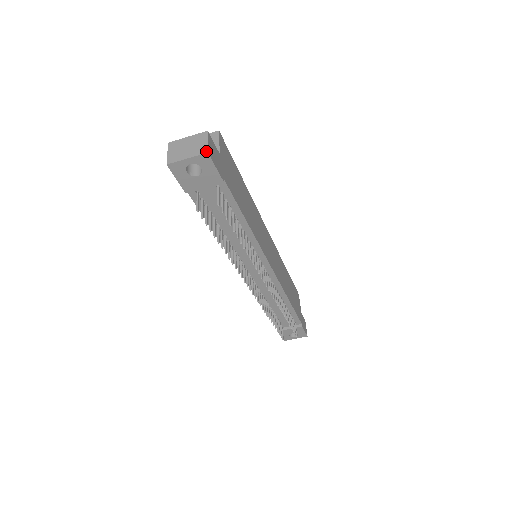
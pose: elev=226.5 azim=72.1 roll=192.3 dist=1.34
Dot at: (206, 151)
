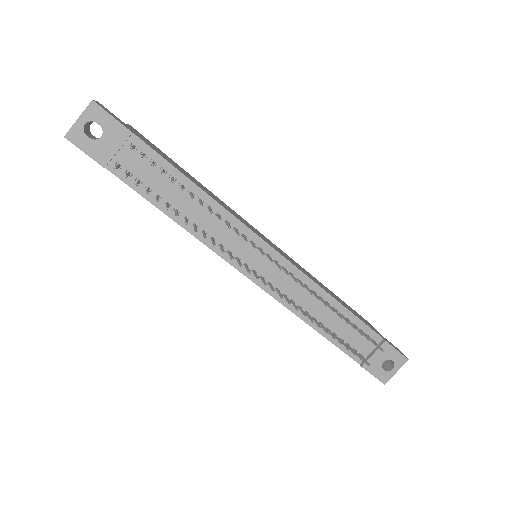
Dot at: (91, 101)
